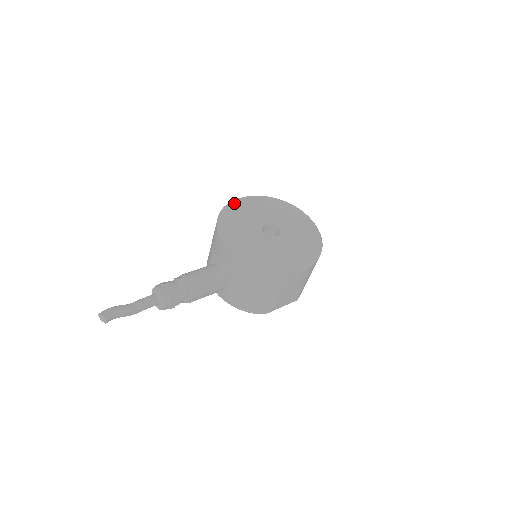
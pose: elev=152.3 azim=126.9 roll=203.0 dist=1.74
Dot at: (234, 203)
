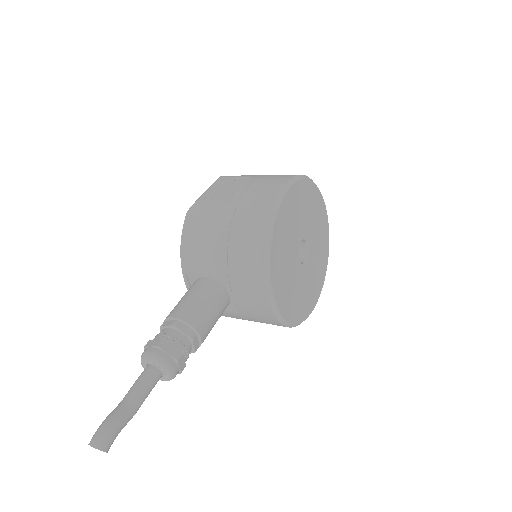
Dot at: (282, 208)
